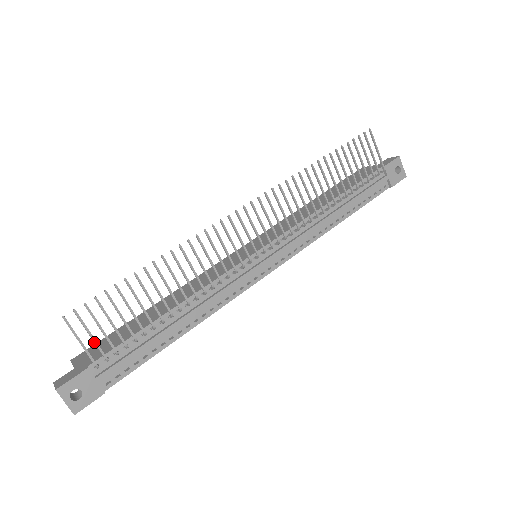
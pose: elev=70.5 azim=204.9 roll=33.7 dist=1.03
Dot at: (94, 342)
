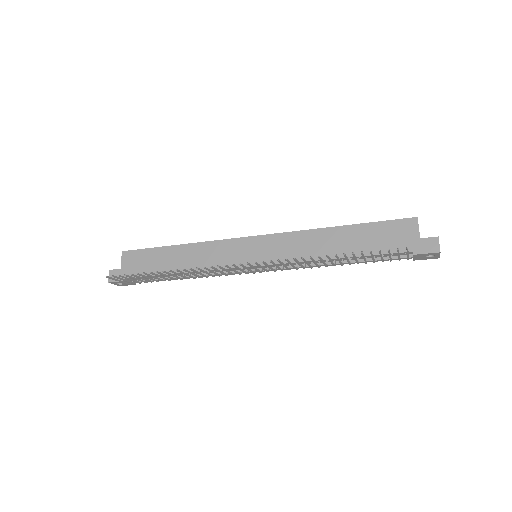
Dot at: (126, 281)
